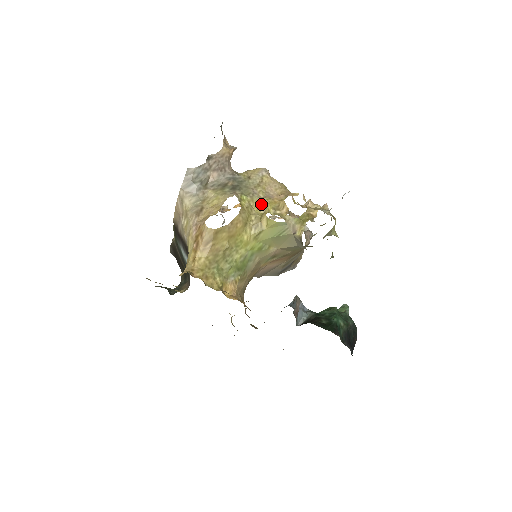
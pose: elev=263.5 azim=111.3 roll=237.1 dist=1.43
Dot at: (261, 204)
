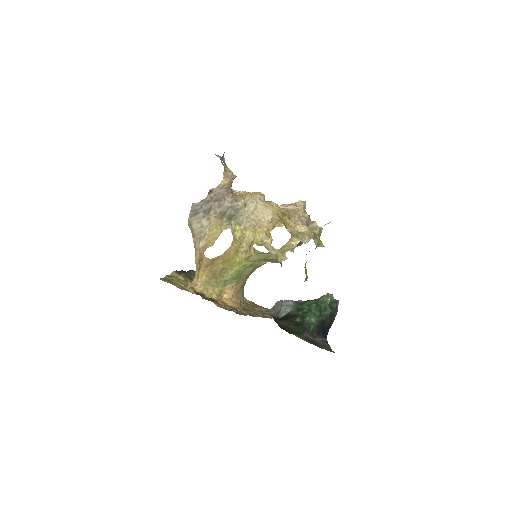
Dot at: (253, 231)
